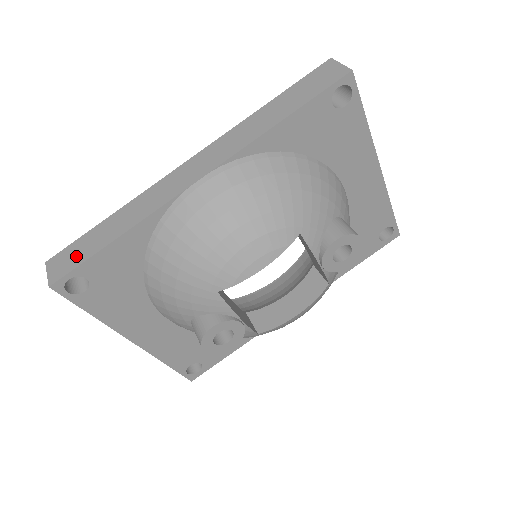
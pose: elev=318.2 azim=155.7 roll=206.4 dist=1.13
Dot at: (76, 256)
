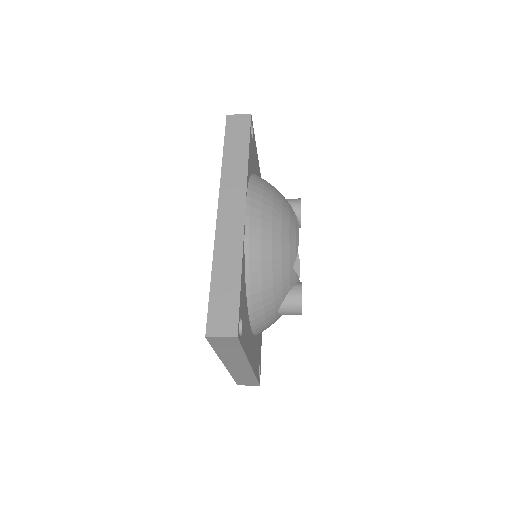
Dot at: (227, 309)
